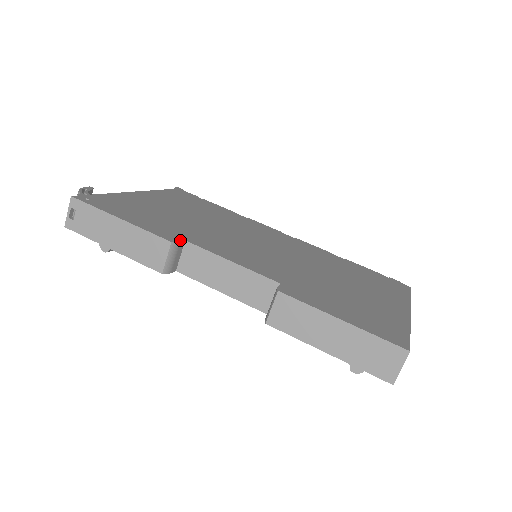
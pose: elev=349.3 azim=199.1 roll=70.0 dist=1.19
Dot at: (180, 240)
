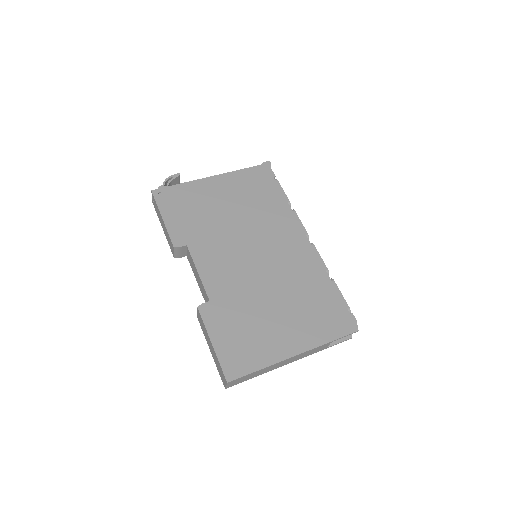
Dot at: (182, 245)
